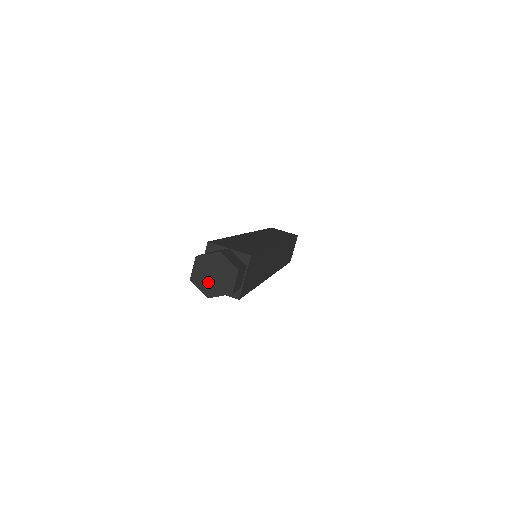
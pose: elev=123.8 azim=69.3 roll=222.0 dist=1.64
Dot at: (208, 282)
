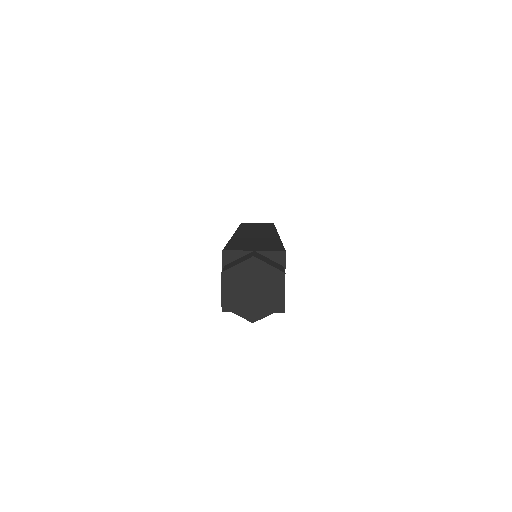
Dot at: (247, 302)
